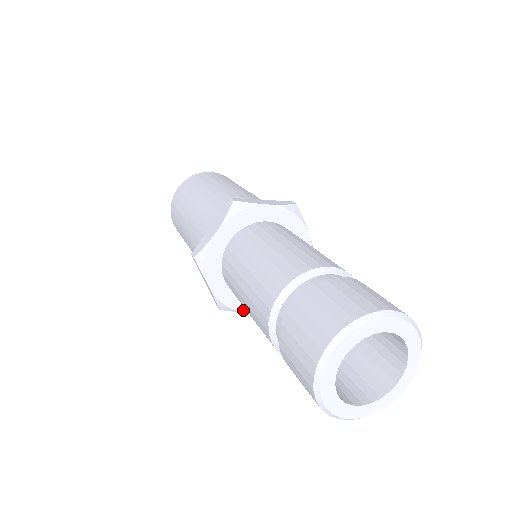
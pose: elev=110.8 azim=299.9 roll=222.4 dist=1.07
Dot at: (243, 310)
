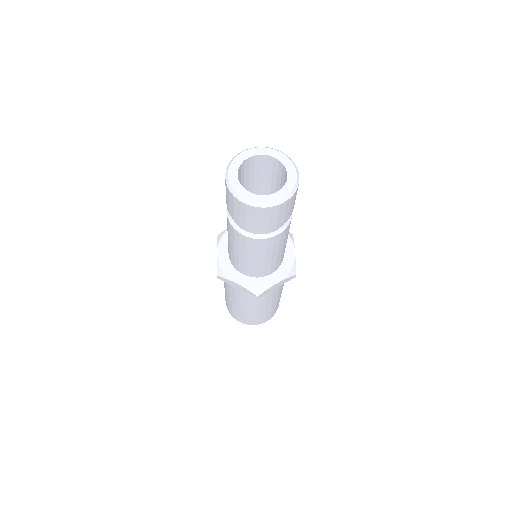
Dot at: (231, 279)
